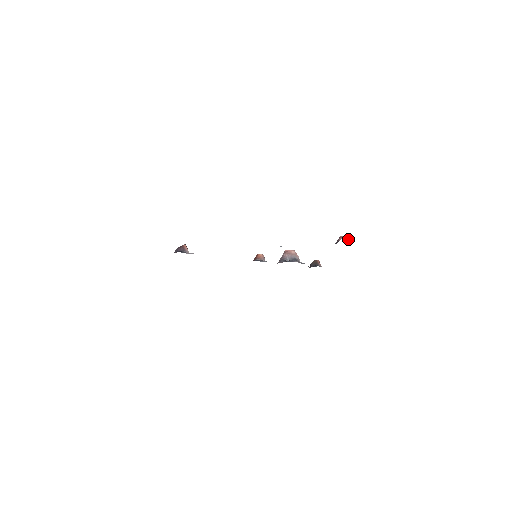
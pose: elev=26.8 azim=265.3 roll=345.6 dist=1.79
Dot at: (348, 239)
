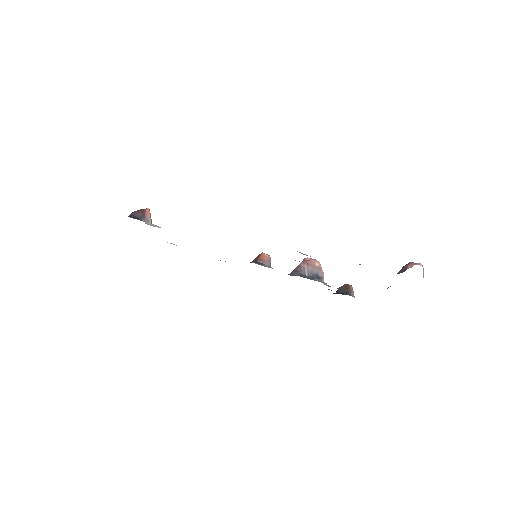
Dot at: (423, 270)
